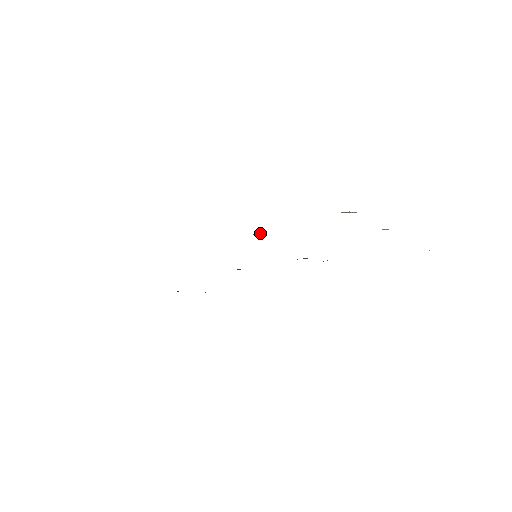
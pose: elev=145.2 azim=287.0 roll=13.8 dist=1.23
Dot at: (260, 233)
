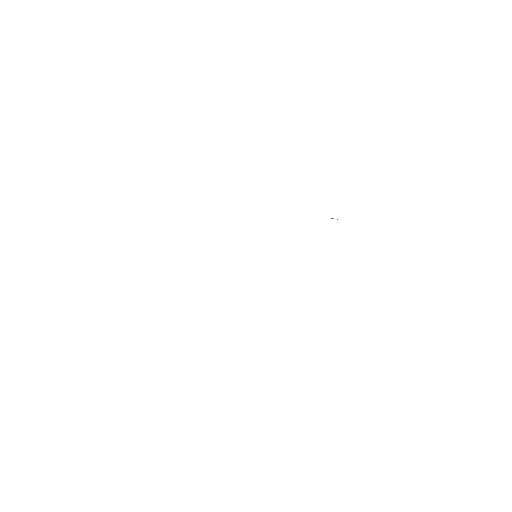
Dot at: occluded
